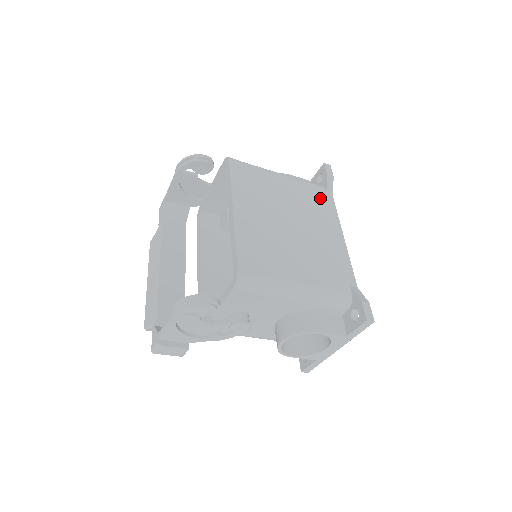
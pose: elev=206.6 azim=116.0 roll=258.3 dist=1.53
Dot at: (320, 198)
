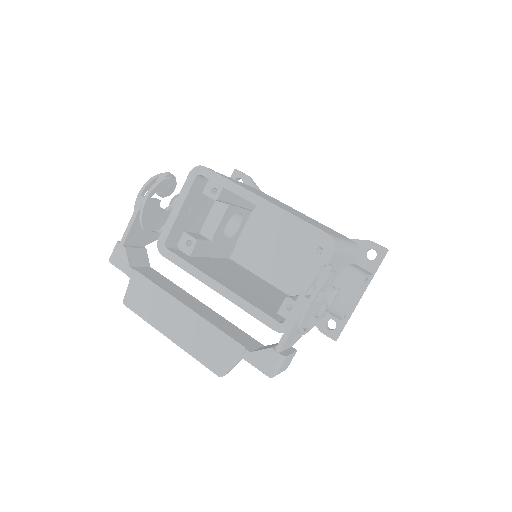
Dot at: (262, 192)
